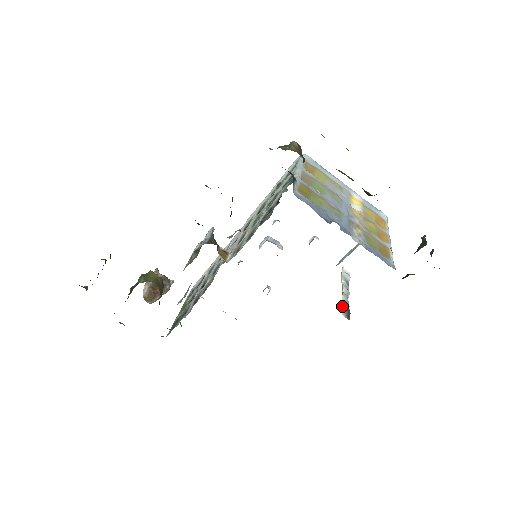
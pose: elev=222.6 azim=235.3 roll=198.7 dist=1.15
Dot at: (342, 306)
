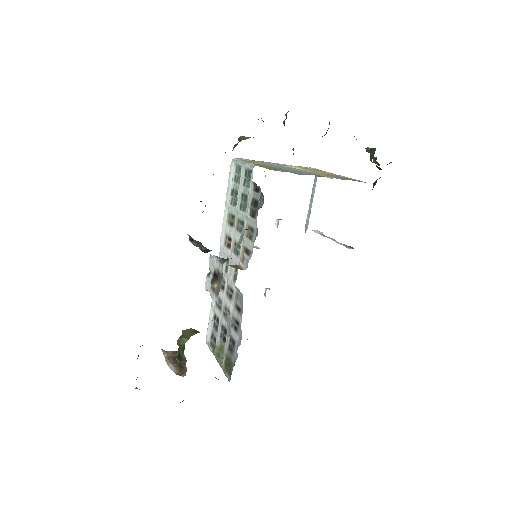
Dot at: (343, 245)
